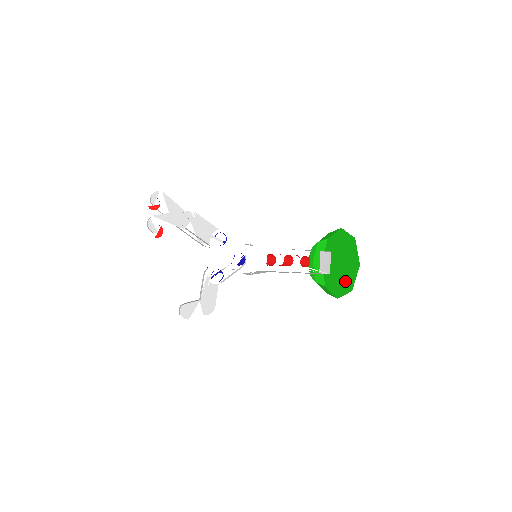
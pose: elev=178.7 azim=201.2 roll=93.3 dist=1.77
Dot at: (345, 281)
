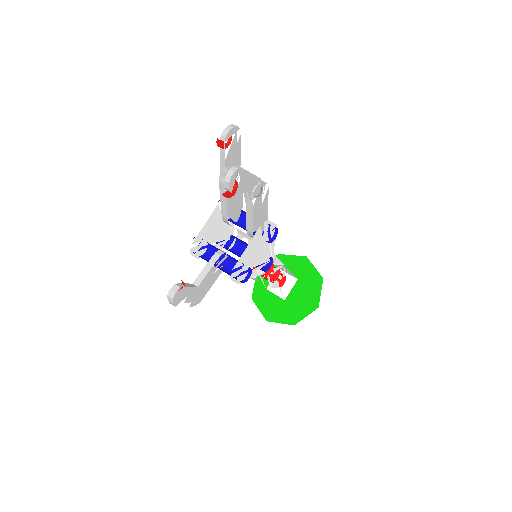
Dot at: (288, 310)
